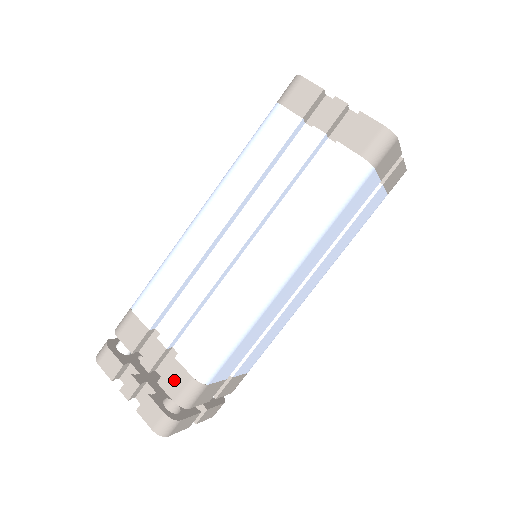
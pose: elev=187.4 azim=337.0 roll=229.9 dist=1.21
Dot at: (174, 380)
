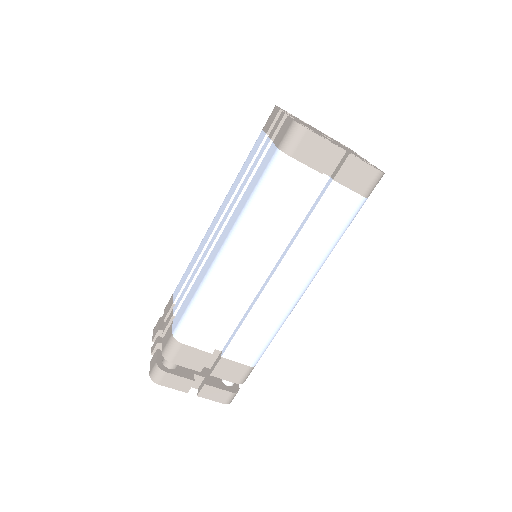
Dot at: (167, 337)
